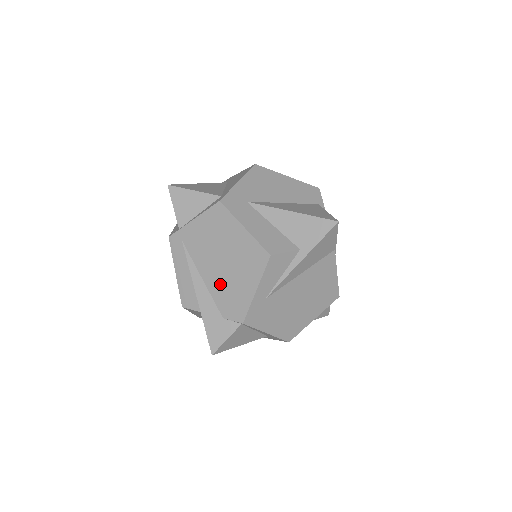
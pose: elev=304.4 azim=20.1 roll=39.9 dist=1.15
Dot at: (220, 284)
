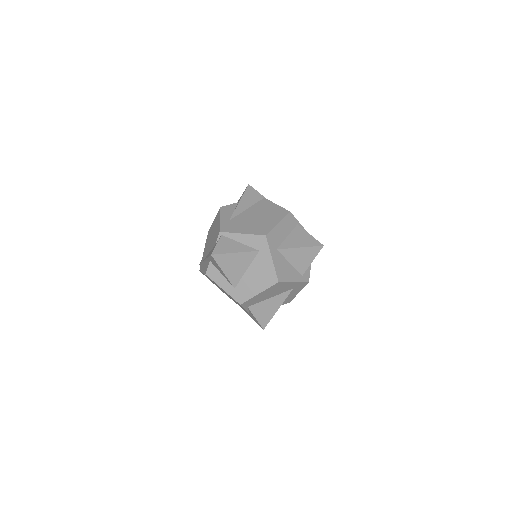
Dot at: (212, 242)
